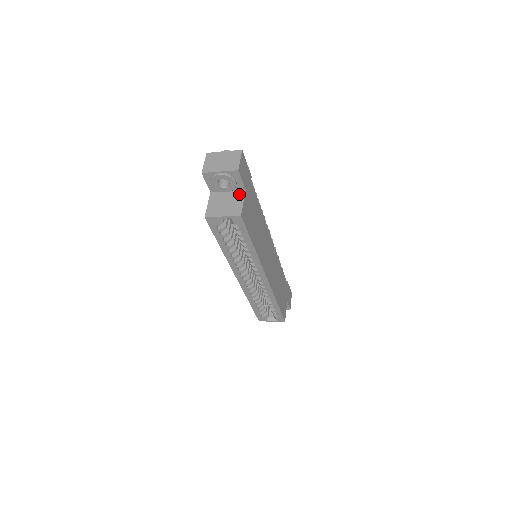
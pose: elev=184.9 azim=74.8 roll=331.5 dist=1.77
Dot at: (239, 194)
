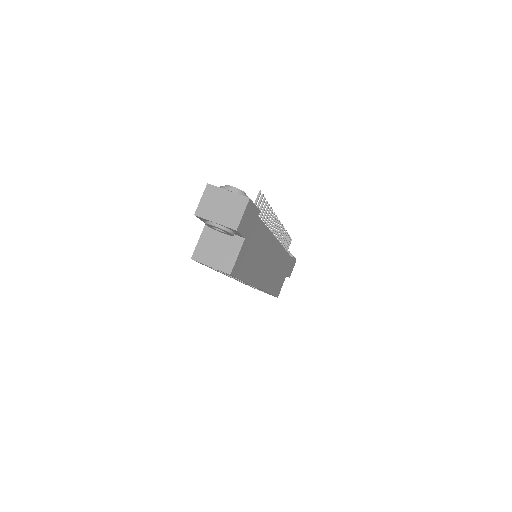
Dot at: (236, 241)
